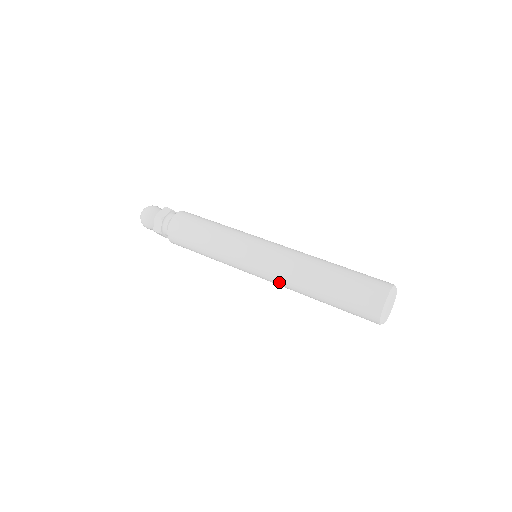
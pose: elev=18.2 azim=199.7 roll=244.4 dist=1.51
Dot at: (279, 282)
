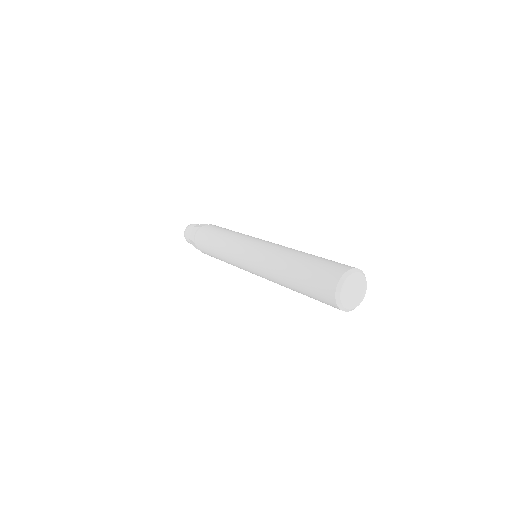
Dot at: occluded
